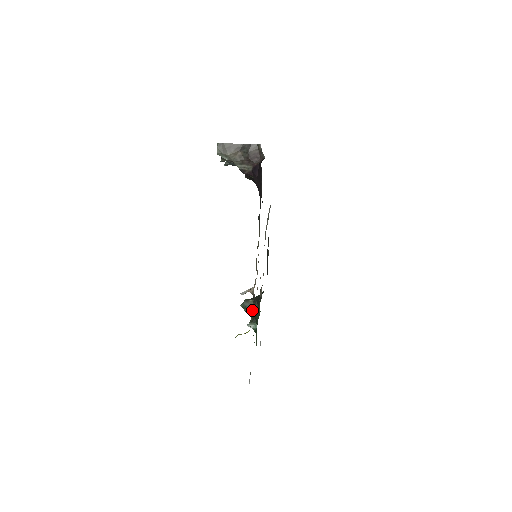
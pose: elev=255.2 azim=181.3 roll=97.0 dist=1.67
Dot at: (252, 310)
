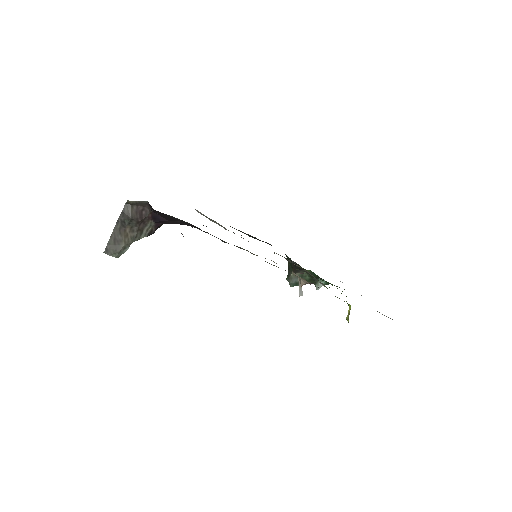
Dot at: (303, 278)
